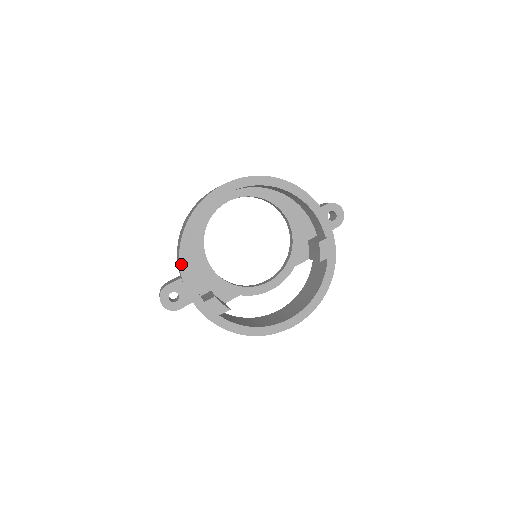
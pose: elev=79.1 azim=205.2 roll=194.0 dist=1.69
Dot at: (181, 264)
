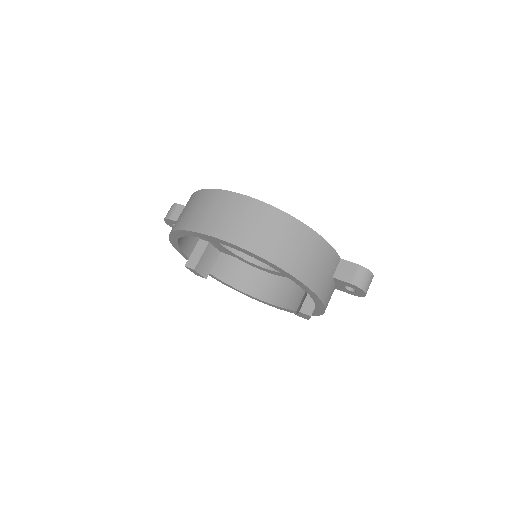
Dot at: (170, 239)
